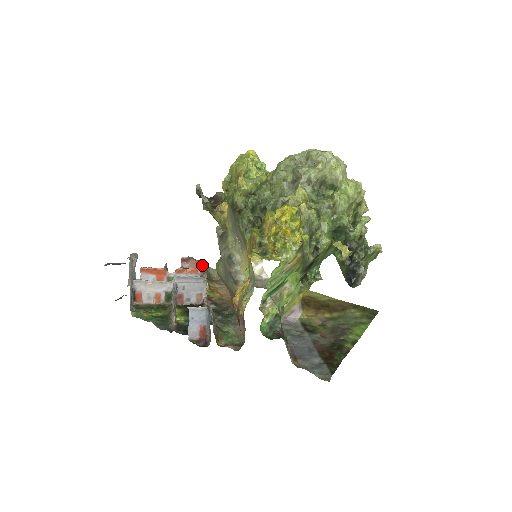
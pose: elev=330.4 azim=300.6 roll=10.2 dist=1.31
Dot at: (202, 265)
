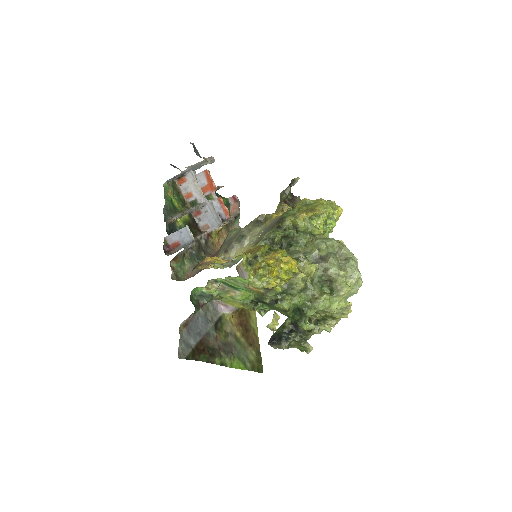
Dot at: (237, 215)
